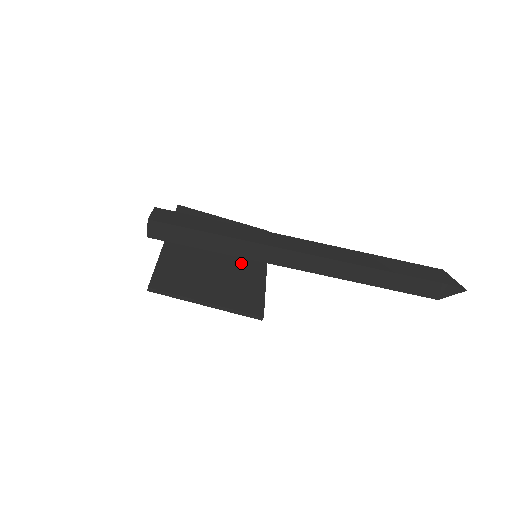
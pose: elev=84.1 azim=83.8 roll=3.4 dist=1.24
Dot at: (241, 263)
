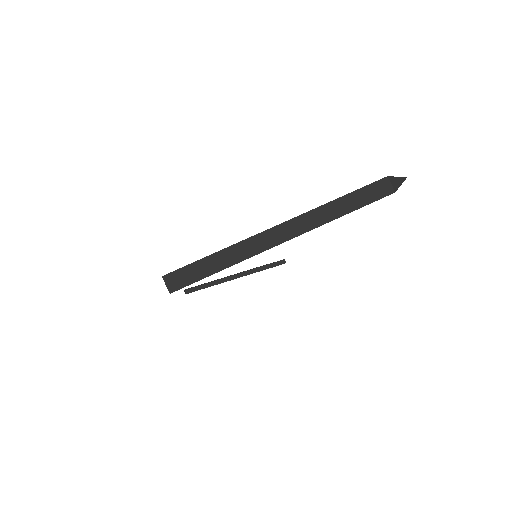
Dot at: occluded
